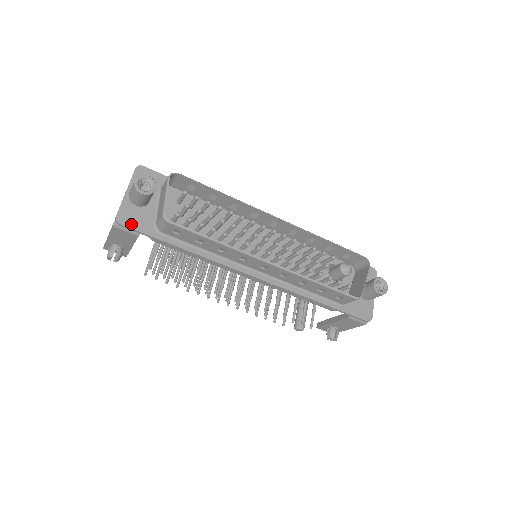
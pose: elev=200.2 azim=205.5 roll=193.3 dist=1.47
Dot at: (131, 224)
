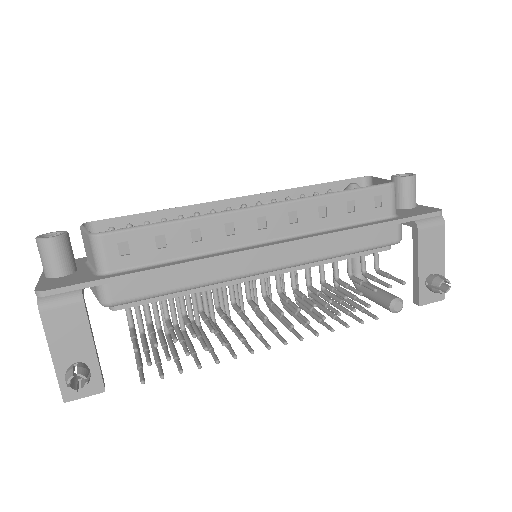
Dot at: (61, 286)
